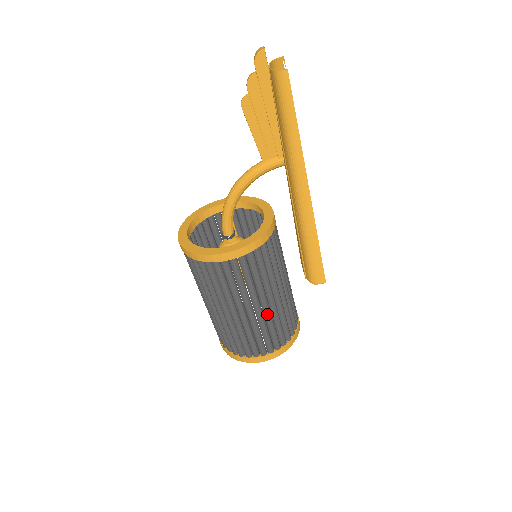
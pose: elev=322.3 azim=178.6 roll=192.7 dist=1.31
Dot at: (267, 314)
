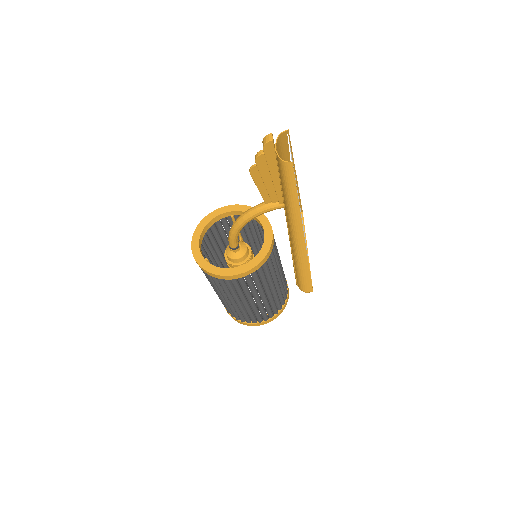
Dot at: (264, 301)
